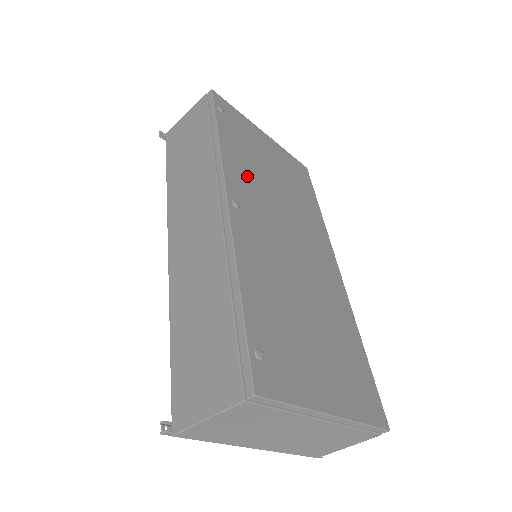
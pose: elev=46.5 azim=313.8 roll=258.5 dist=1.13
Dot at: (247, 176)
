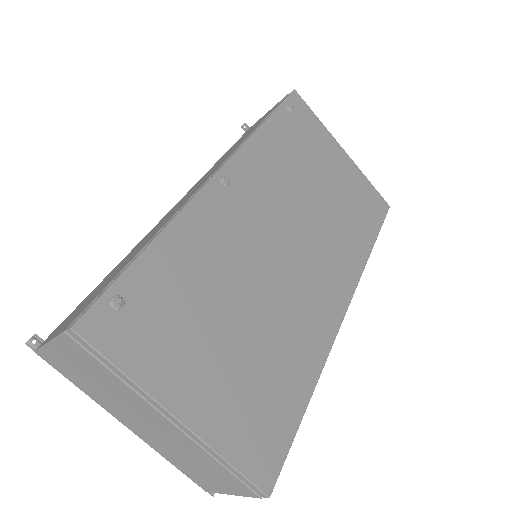
Dot at: (272, 169)
